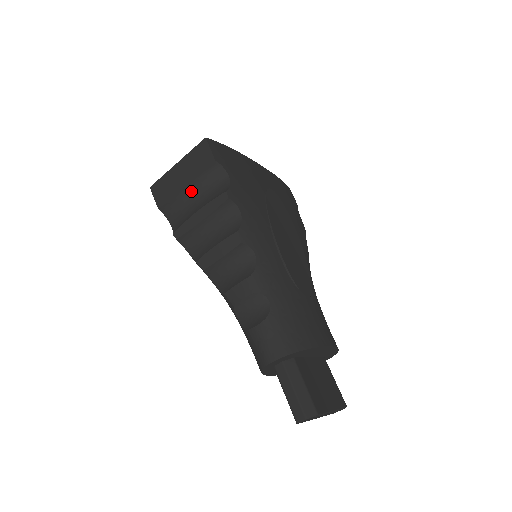
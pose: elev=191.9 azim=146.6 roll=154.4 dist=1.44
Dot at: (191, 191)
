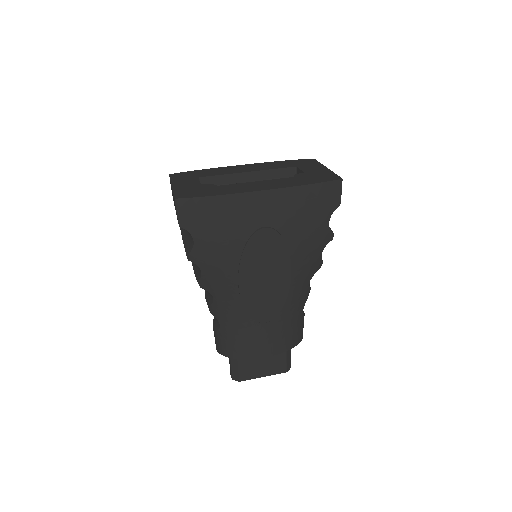
Dot at: occluded
